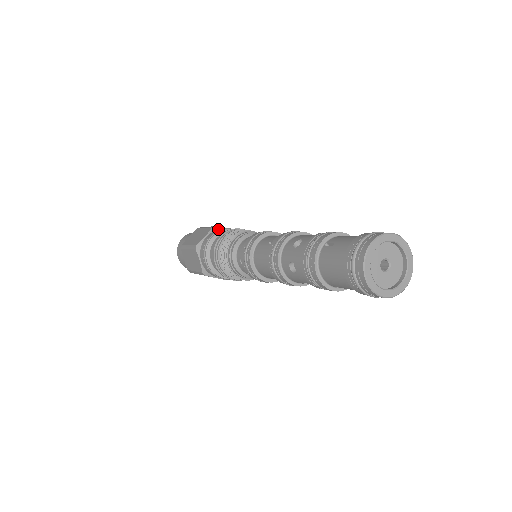
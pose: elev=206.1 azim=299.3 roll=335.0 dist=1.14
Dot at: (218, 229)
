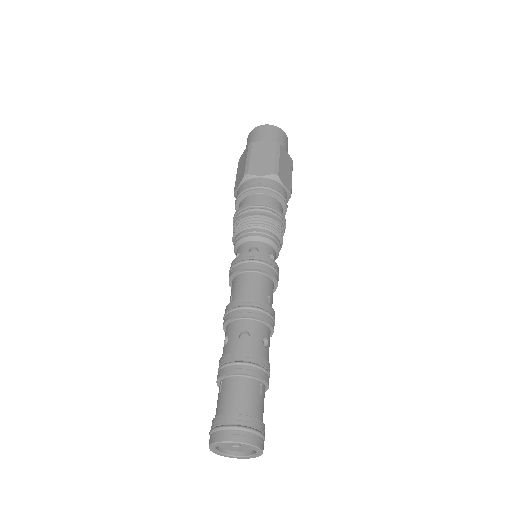
Dot at: (249, 178)
